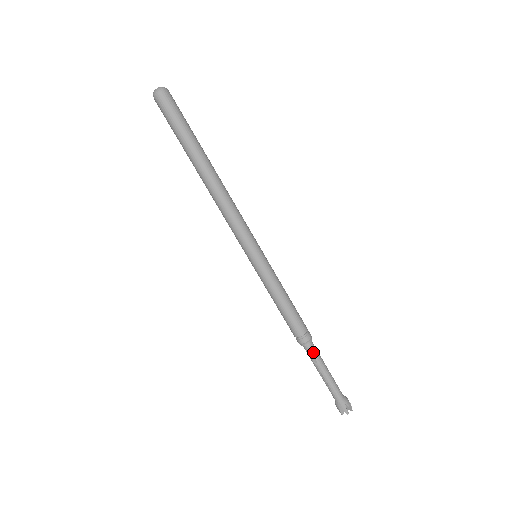
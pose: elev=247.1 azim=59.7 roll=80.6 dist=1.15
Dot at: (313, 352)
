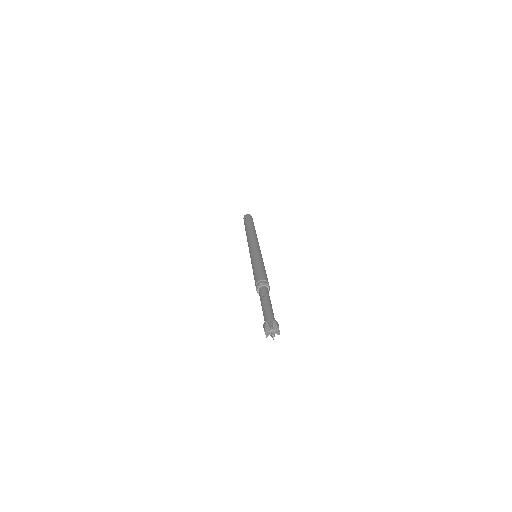
Dot at: (265, 290)
